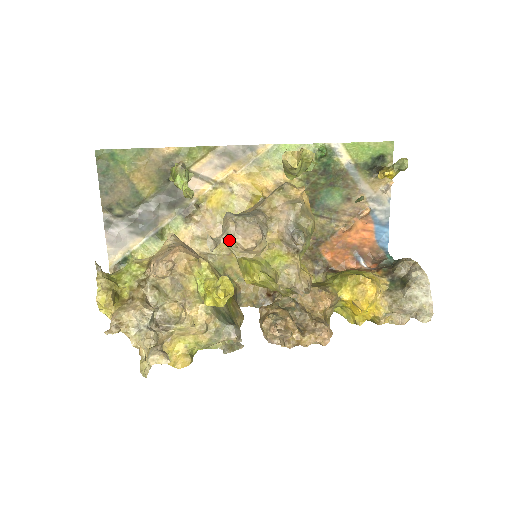
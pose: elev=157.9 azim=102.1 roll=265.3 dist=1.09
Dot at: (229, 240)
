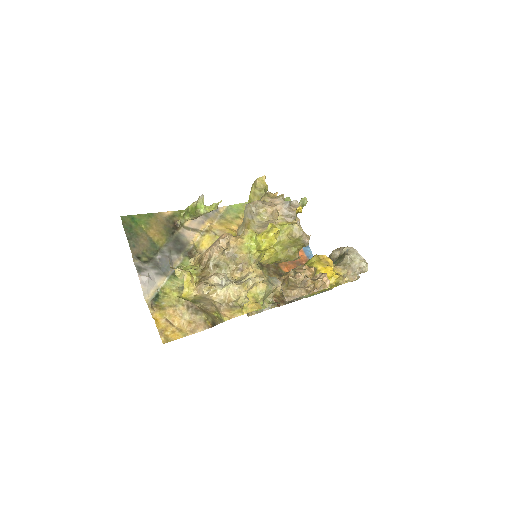
Dot at: (261, 209)
